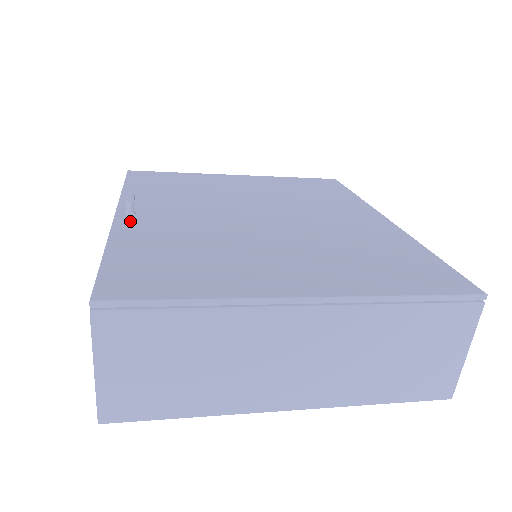
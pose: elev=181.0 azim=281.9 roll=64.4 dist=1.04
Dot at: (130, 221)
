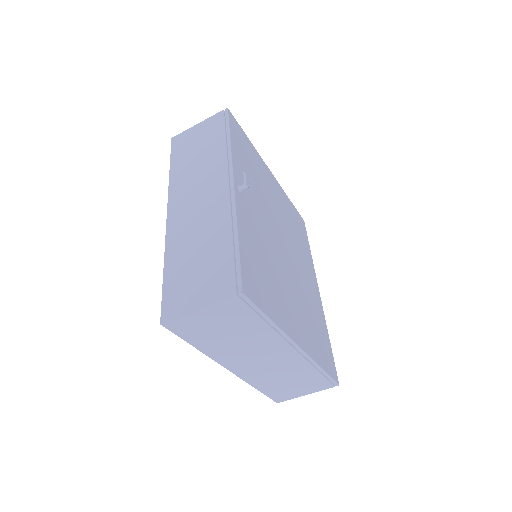
Dot at: (241, 202)
